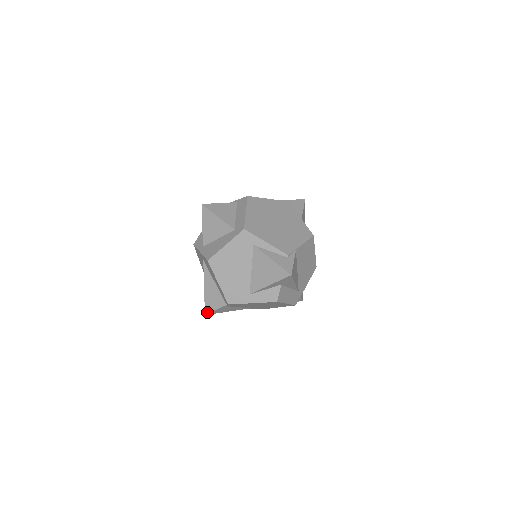
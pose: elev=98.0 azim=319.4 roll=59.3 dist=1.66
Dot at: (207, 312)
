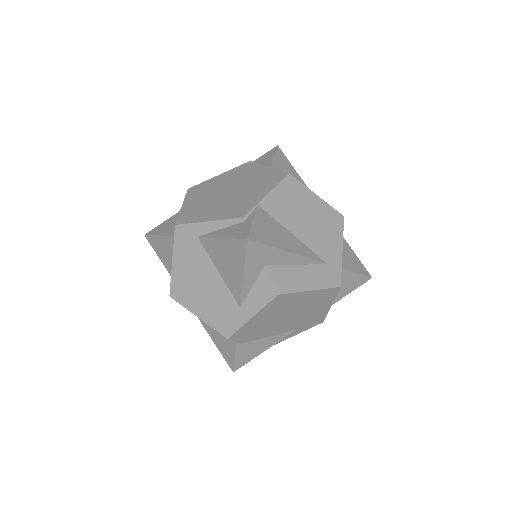
Dot at: (232, 367)
